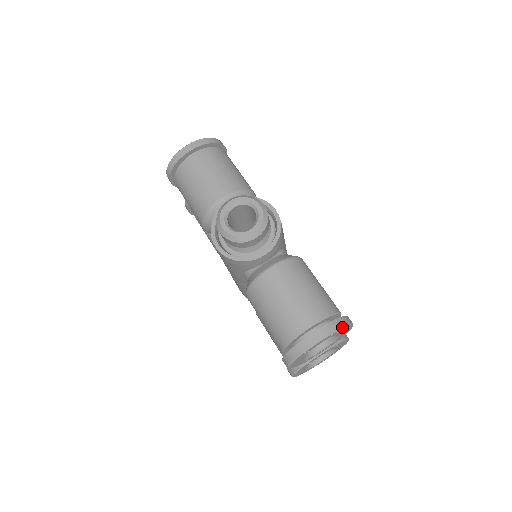
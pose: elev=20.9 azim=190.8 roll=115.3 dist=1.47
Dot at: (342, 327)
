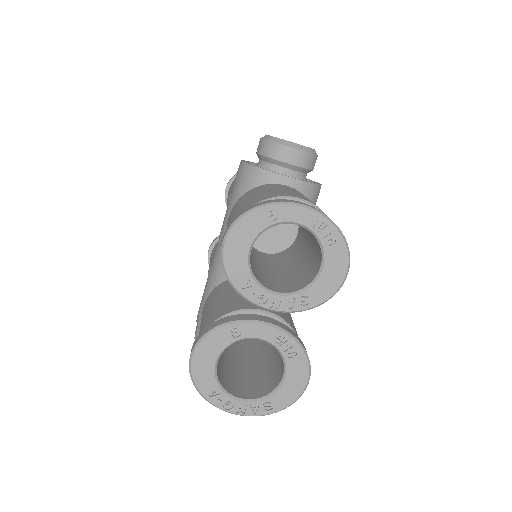
Dot at: (339, 229)
